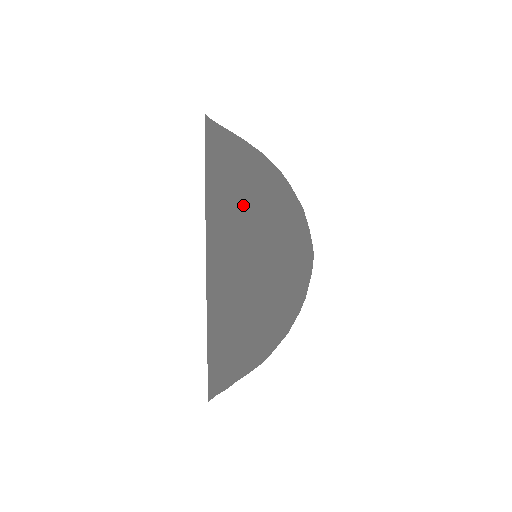
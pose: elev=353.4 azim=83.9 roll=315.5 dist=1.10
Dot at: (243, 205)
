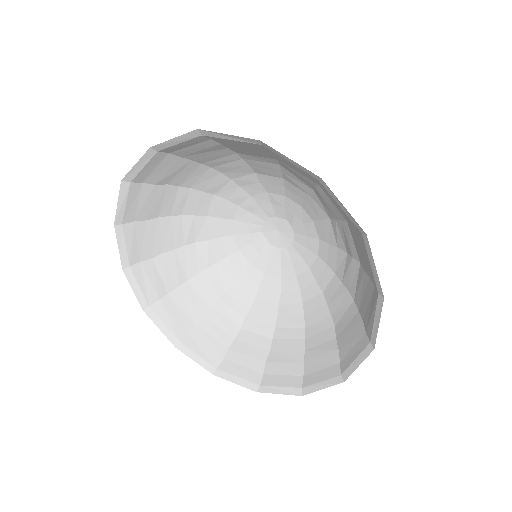
Dot at: (367, 270)
